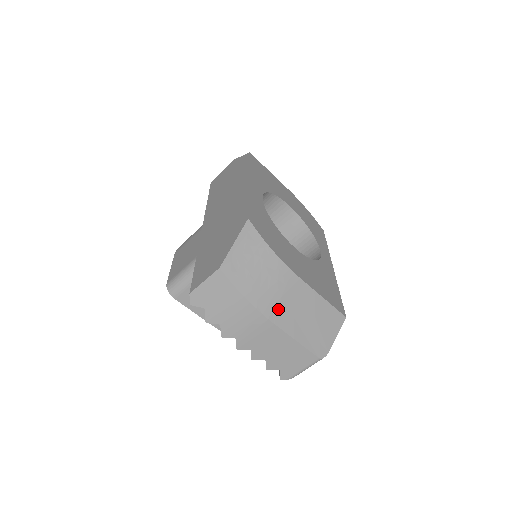
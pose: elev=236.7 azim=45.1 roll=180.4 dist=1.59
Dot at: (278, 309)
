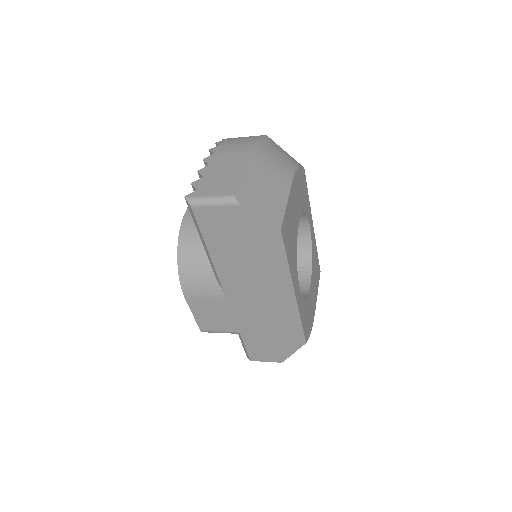
Dot at: occluded
